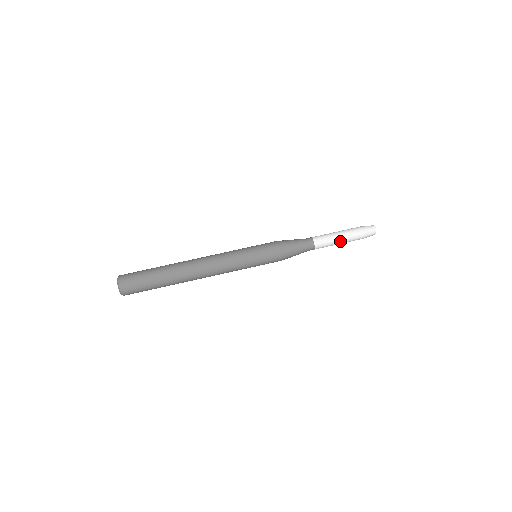
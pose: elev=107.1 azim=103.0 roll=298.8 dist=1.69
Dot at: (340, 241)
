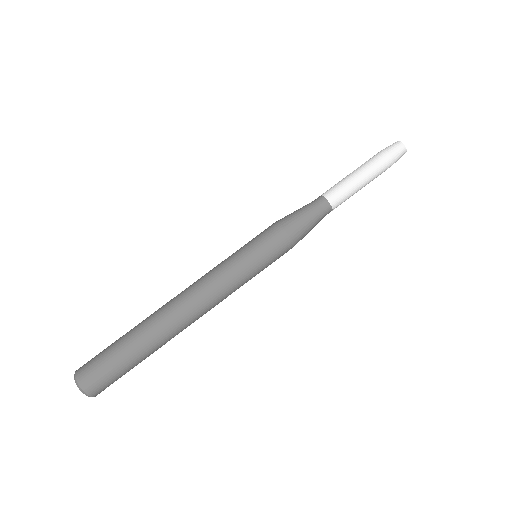
Dot at: occluded
